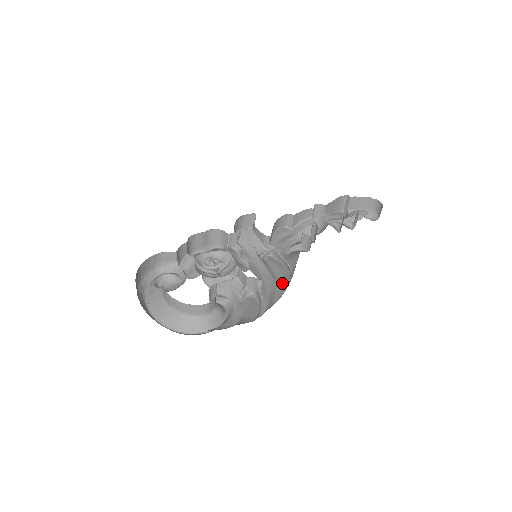
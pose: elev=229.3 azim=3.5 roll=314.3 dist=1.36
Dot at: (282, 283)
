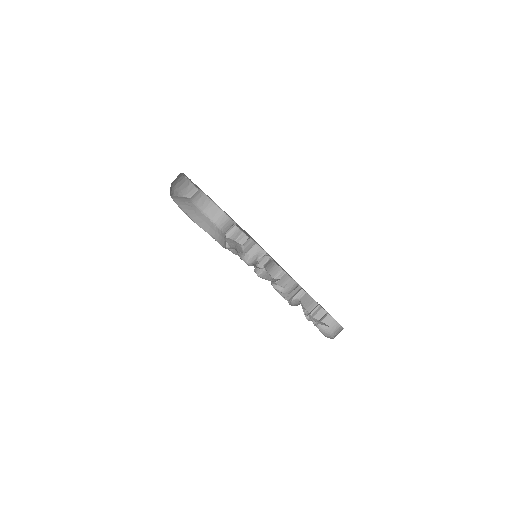
Dot at: occluded
